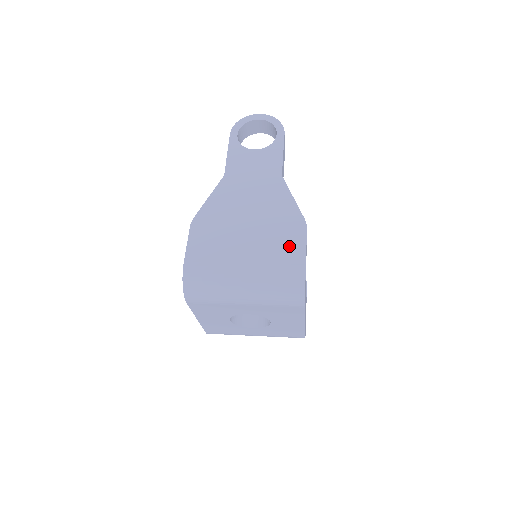
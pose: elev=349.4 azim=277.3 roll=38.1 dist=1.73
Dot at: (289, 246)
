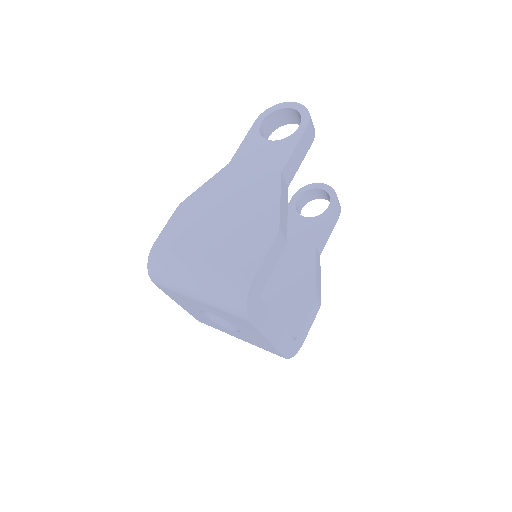
Dot at: (249, 251)
